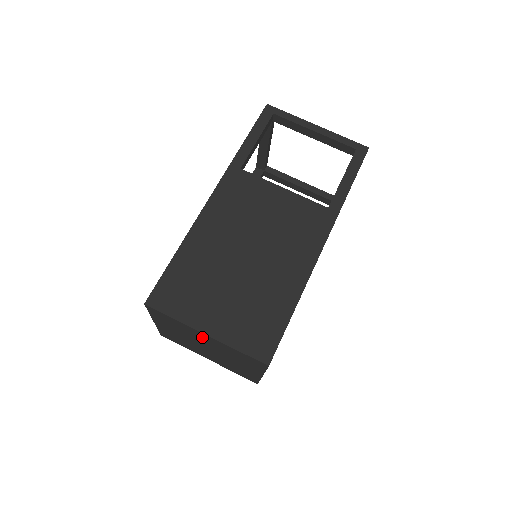
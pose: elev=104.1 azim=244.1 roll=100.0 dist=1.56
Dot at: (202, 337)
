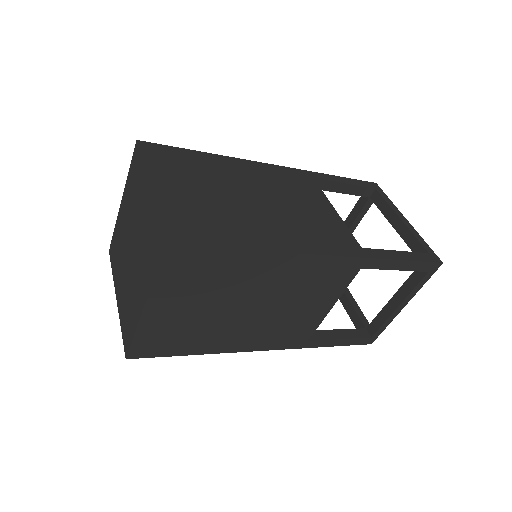
Dot at: (143, 203)
